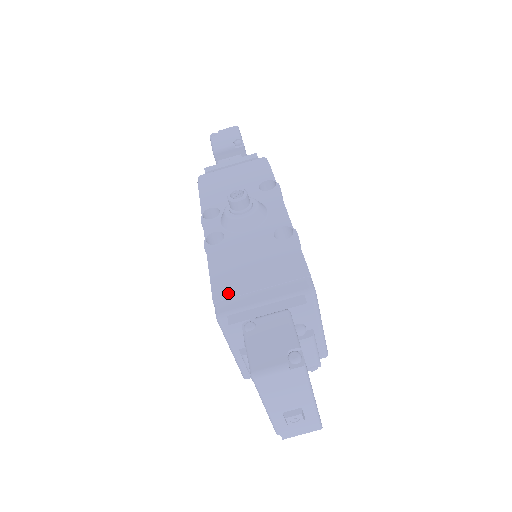
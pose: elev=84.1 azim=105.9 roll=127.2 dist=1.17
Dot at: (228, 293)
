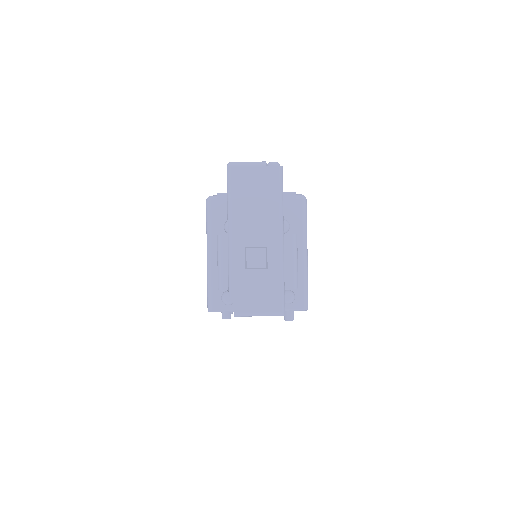
Dot at: occluded
